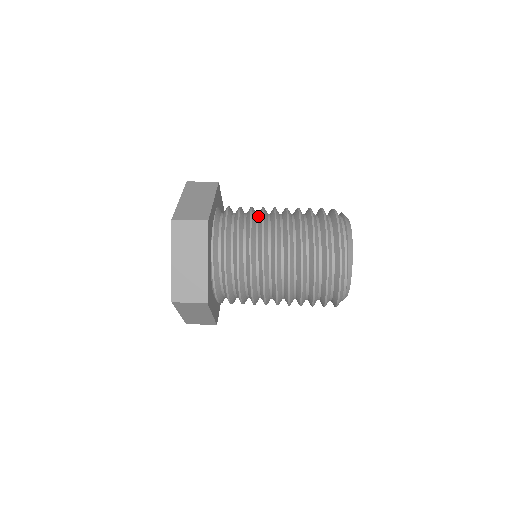
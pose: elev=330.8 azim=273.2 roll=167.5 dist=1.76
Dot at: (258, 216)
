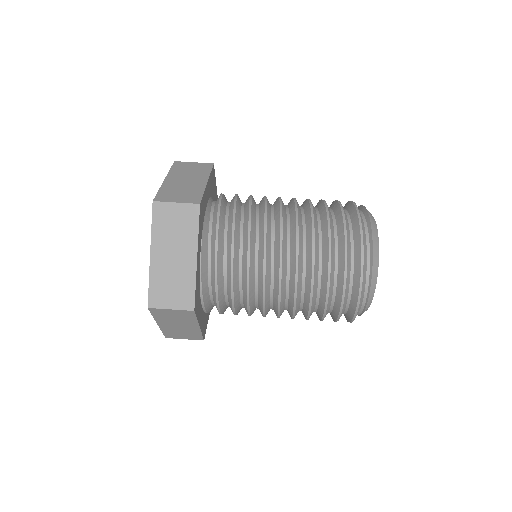
Dot at: (258, 250)
